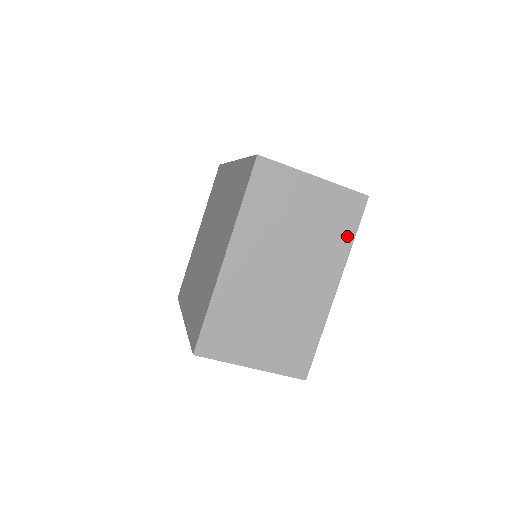
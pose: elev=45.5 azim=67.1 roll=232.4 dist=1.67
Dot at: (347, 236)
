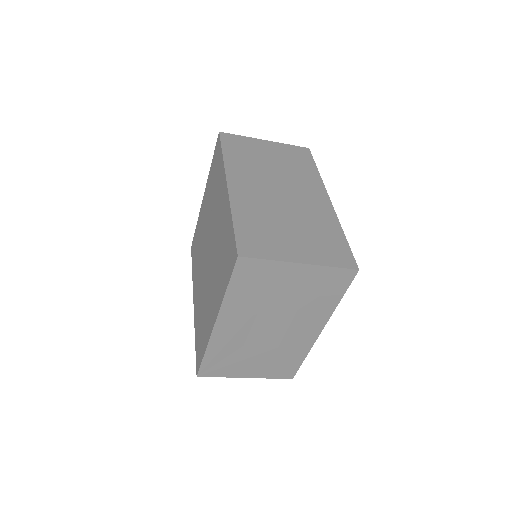
Dot at: (333, 299)
